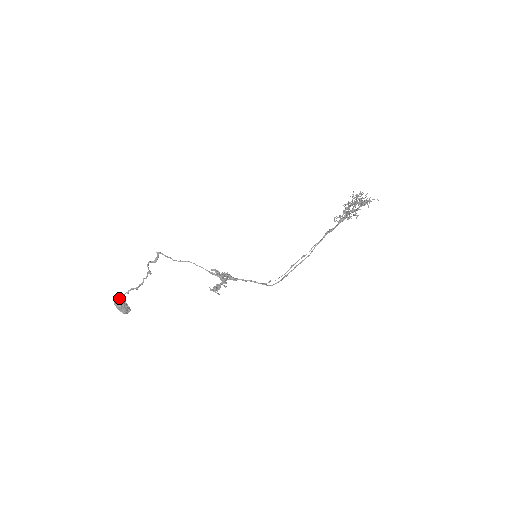
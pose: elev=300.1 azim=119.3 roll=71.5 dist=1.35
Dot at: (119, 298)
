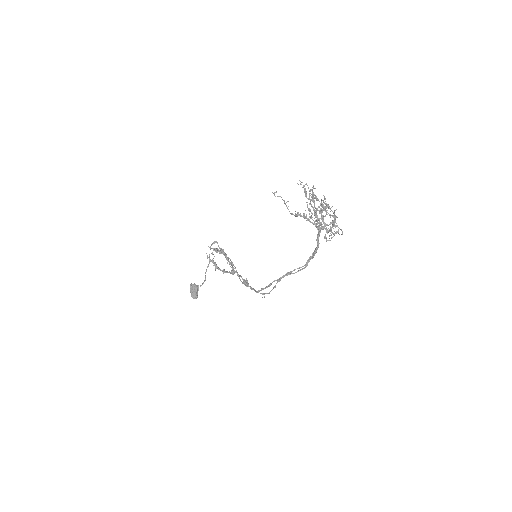
Dot at: (197, 285)
